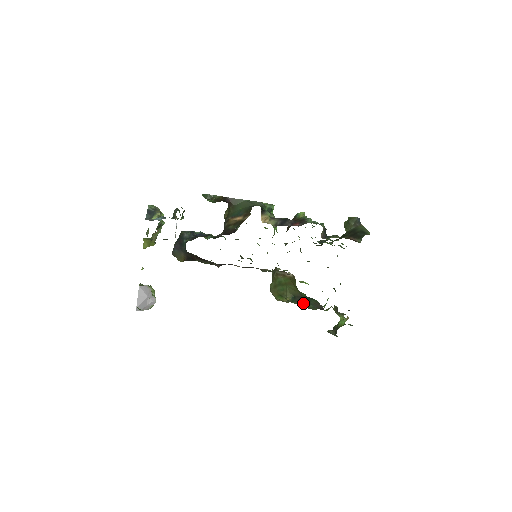
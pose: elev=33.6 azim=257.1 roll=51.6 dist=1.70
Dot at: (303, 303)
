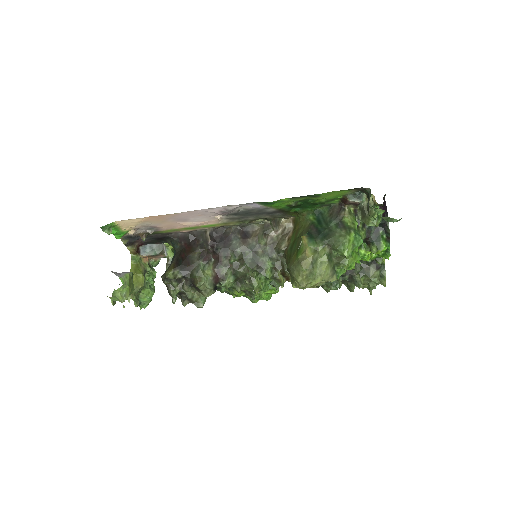
Dot at: (324, 233)
